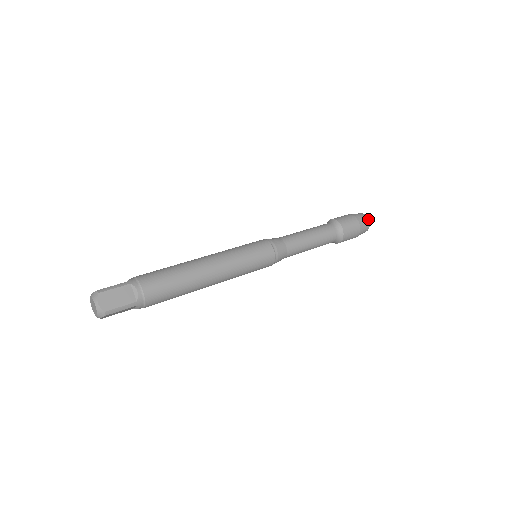
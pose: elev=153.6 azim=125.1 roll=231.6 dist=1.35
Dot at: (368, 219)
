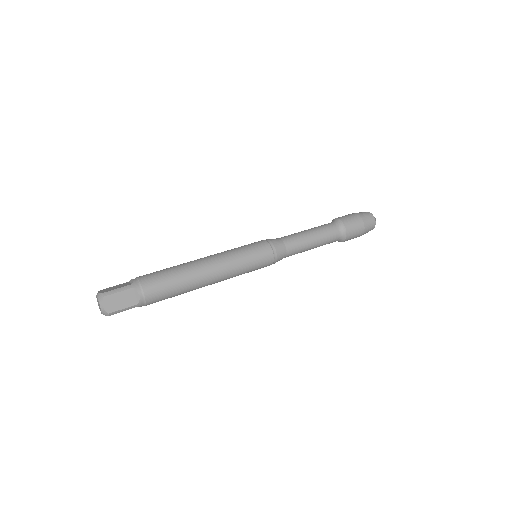
Dot at: (375, 221)
